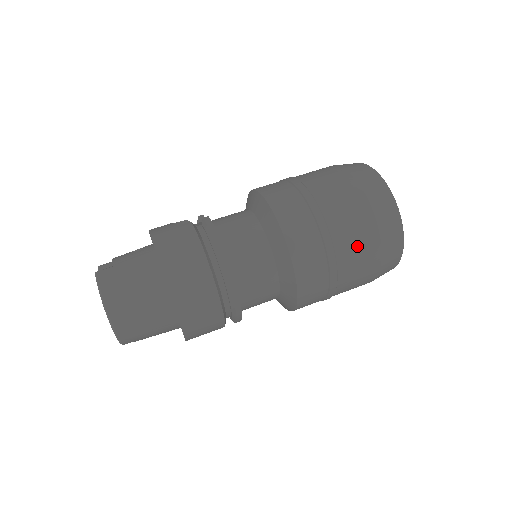
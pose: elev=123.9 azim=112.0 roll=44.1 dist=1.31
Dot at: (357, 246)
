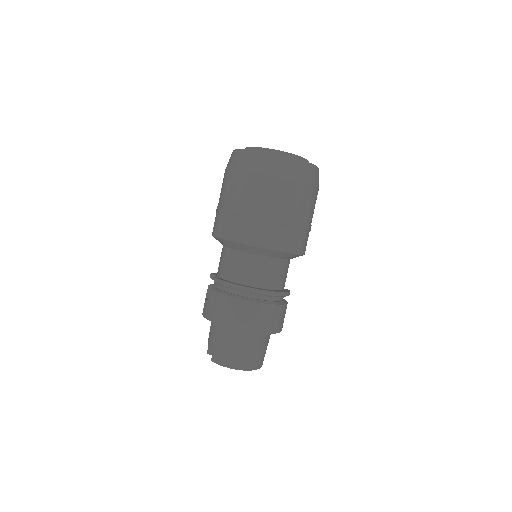
Dot at: (288, 200)
